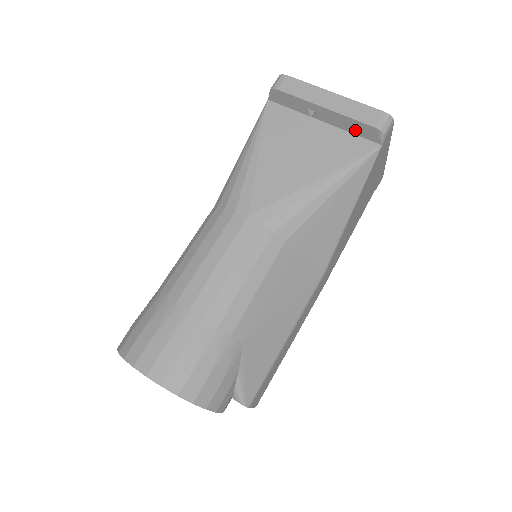
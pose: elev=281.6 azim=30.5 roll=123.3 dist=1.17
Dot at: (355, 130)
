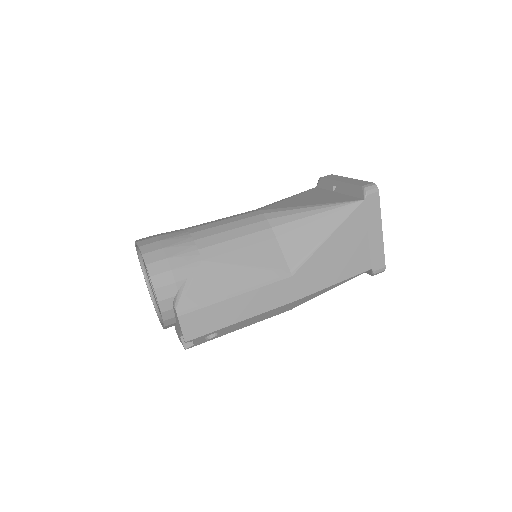
Dot at: (352, 193)
